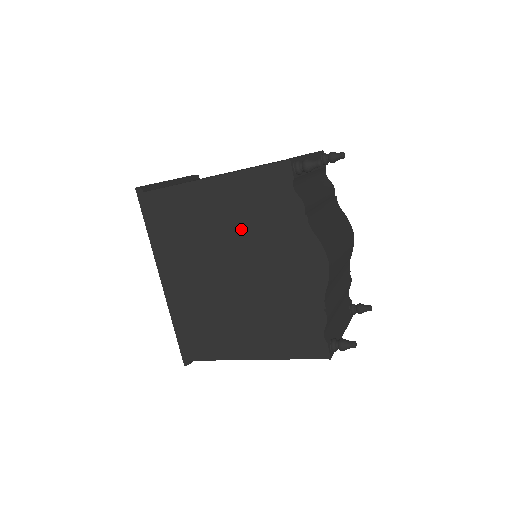
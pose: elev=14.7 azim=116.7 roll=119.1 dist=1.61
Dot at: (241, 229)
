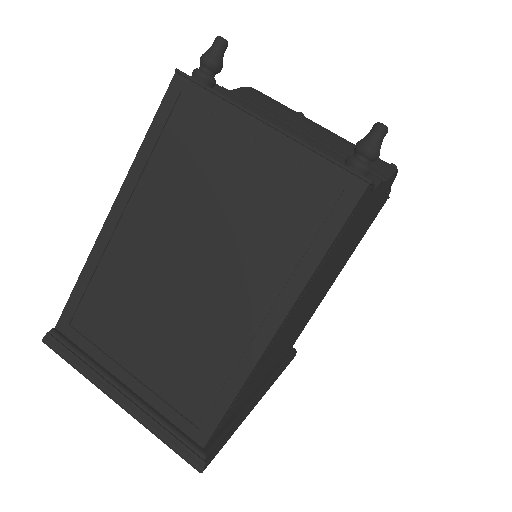
Dot at: occluded
